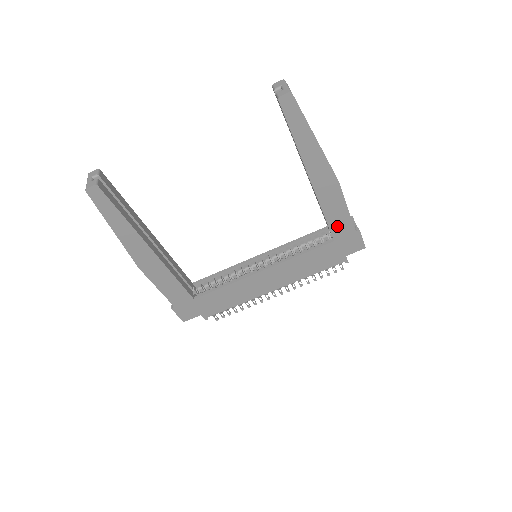
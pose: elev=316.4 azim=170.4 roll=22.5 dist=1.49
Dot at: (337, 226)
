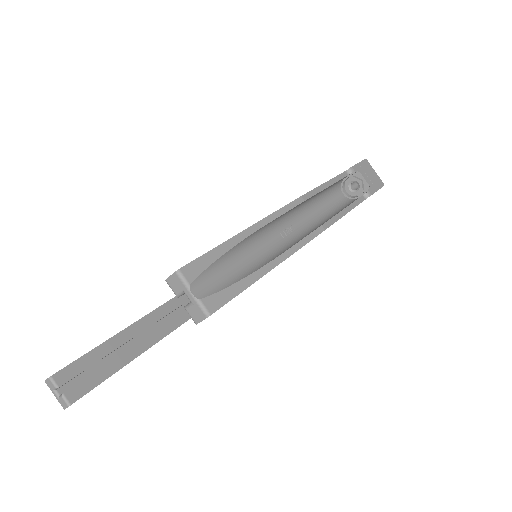
Dot at: occluded
